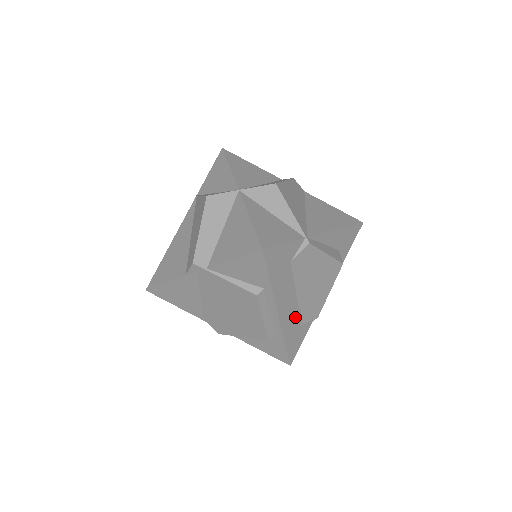
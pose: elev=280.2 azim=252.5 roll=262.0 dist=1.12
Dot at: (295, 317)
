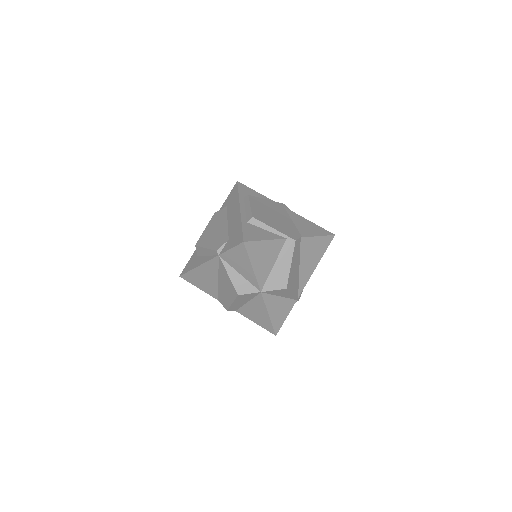
Dot at: occluded
